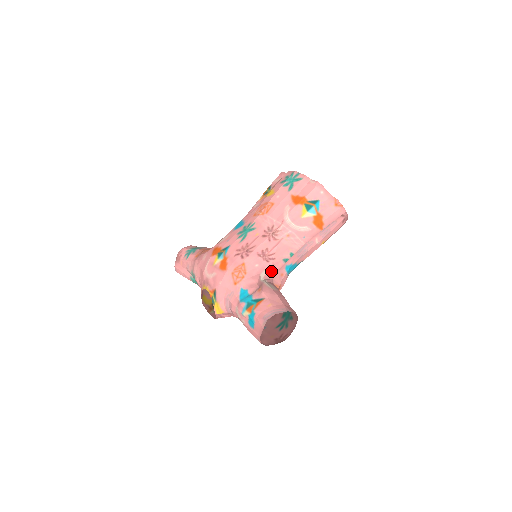
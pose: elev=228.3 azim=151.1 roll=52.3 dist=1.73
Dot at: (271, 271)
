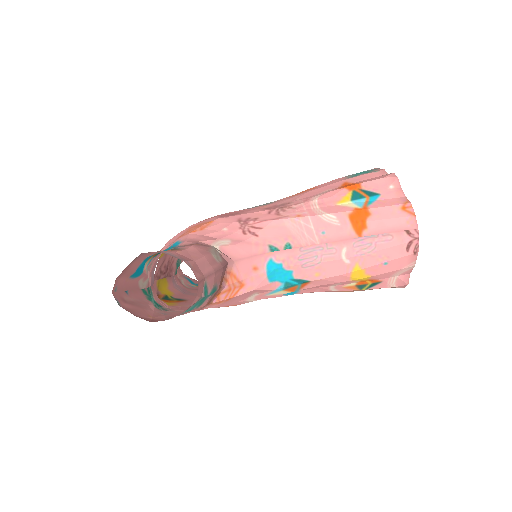
Dot at: (239, 248)
